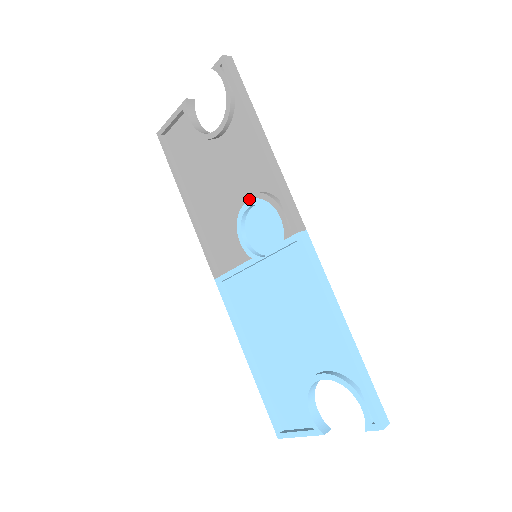
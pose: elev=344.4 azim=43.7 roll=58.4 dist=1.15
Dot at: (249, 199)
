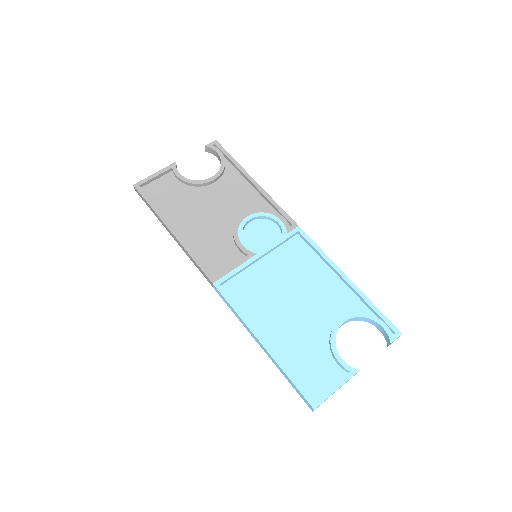
Dot at: (250, 214)
